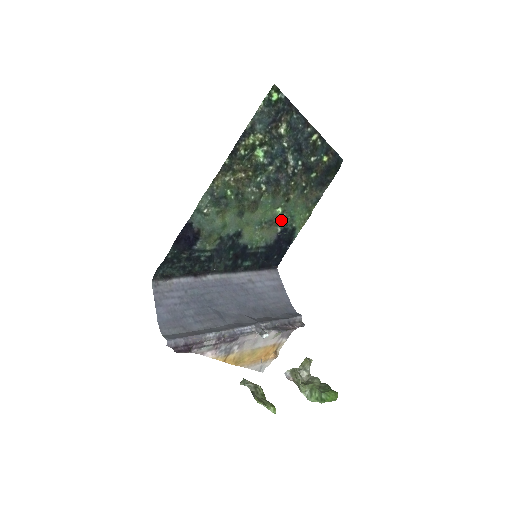
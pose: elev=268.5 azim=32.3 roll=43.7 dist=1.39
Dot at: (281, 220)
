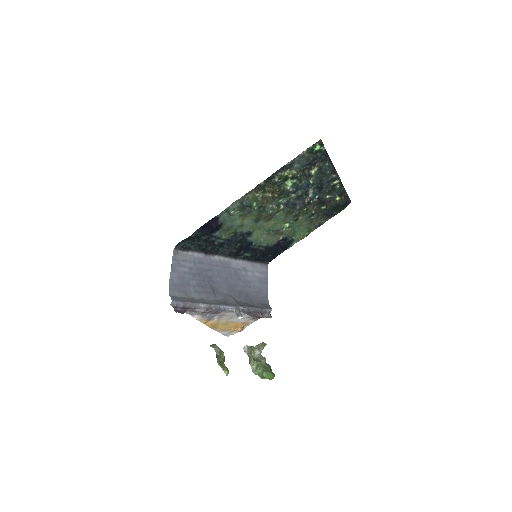
Dot at: (285, 232)
